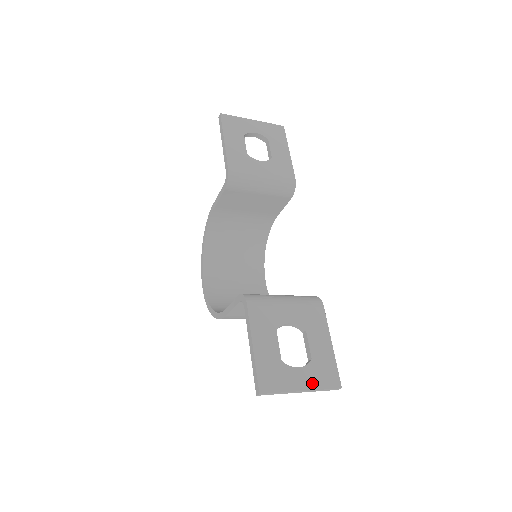
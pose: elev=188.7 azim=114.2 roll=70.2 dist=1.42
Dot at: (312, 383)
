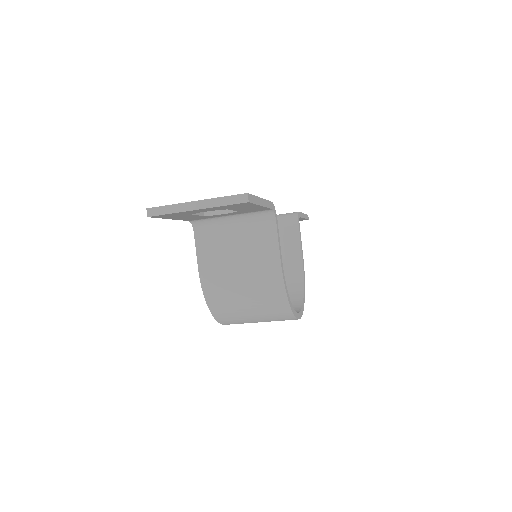
Dot at: (212, 199)
